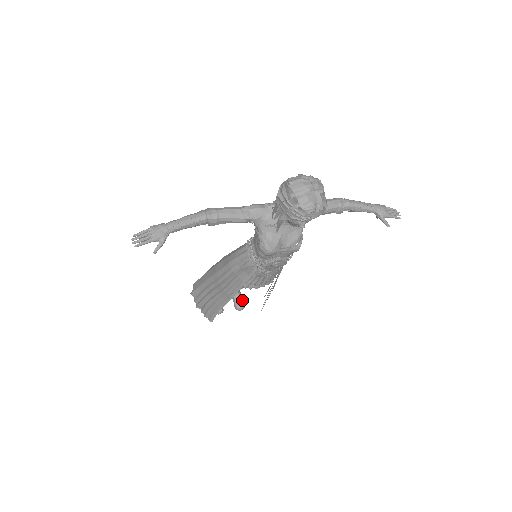
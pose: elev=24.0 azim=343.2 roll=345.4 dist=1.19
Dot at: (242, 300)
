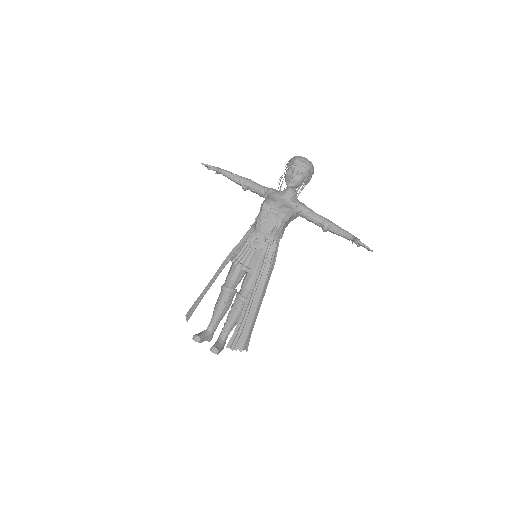
Dot at: (220, 348)
